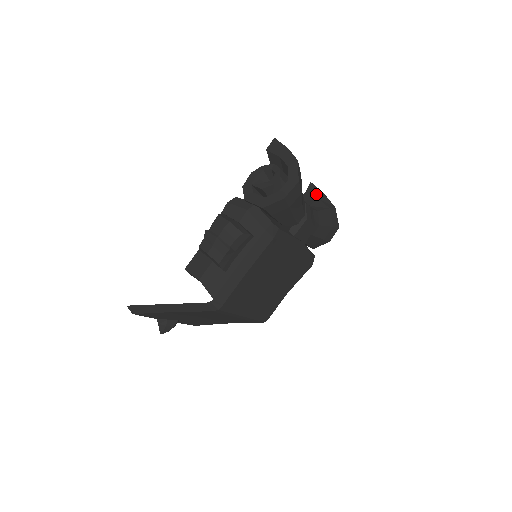
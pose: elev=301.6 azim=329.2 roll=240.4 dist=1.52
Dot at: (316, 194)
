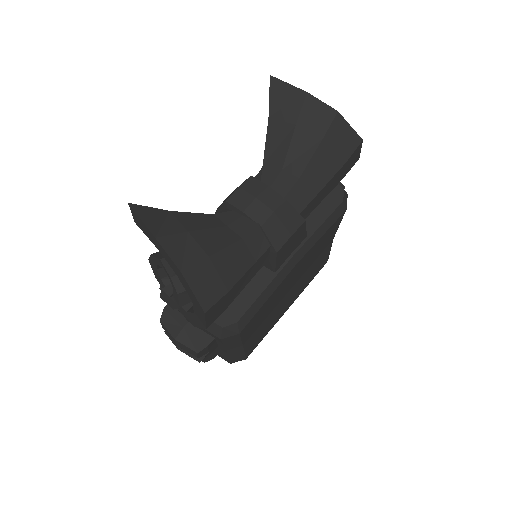
Dot at: (289, 110)
